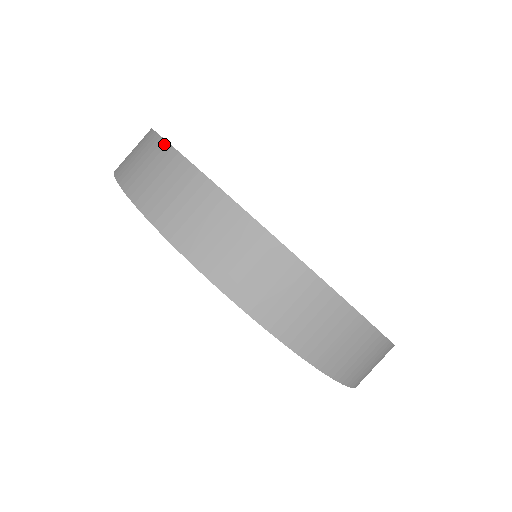
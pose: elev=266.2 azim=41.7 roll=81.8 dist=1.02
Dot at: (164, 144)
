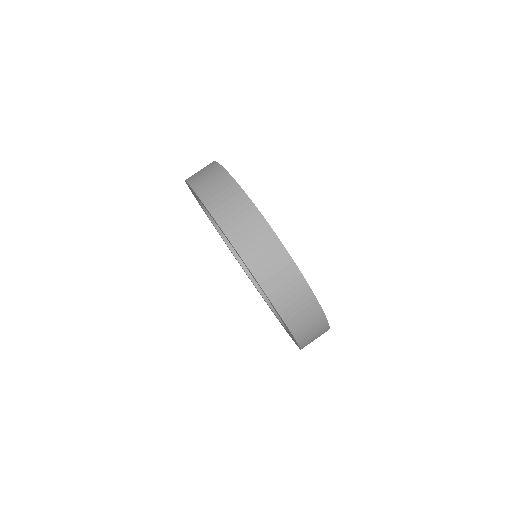
Dot at: occluded
